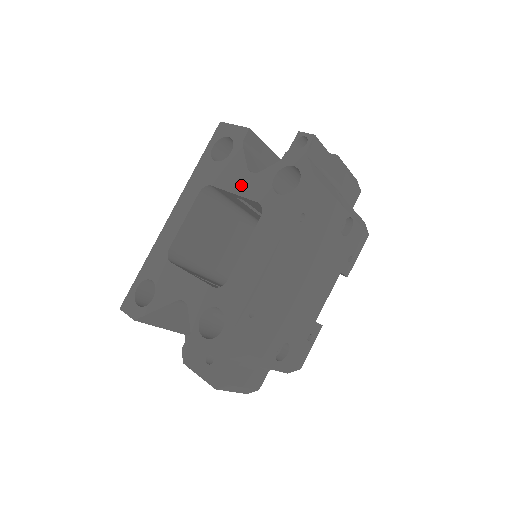
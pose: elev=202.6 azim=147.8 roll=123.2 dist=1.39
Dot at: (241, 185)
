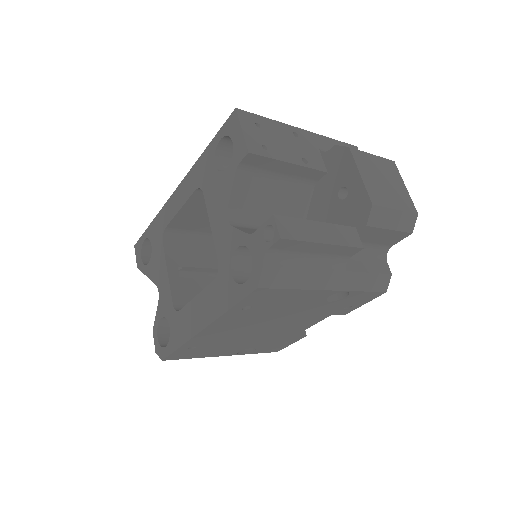
Dot at: (217, 224)
